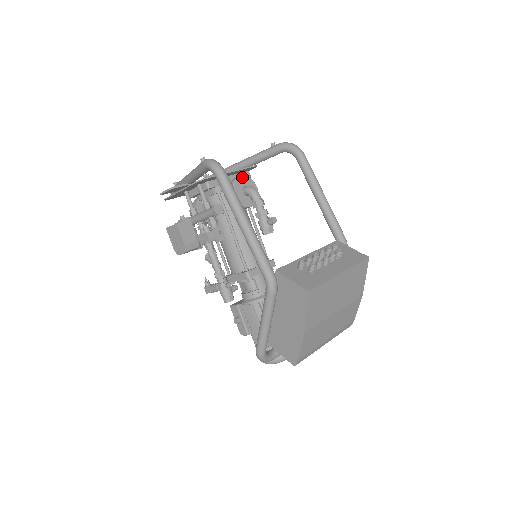
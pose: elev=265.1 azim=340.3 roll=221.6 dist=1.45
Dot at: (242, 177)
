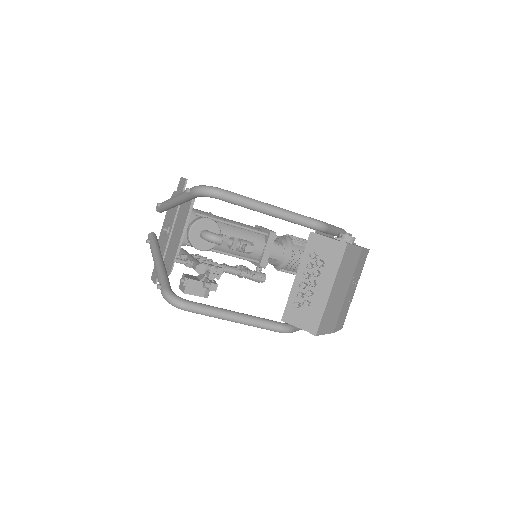
Dot at: (191, 230)
